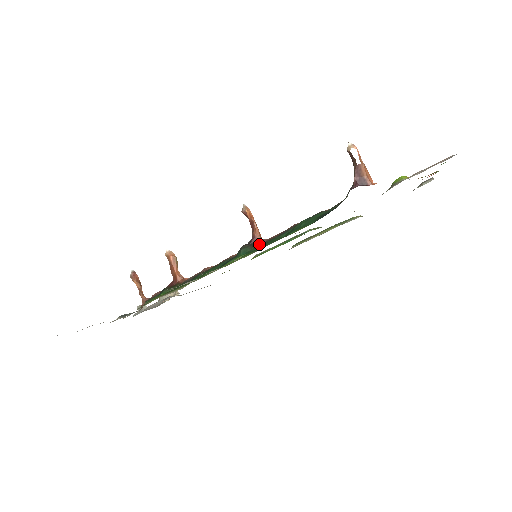
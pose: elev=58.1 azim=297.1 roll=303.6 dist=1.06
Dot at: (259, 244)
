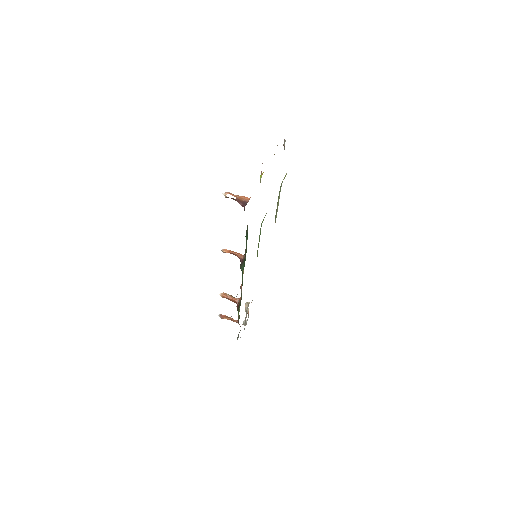
Dot at: (244, 260)
